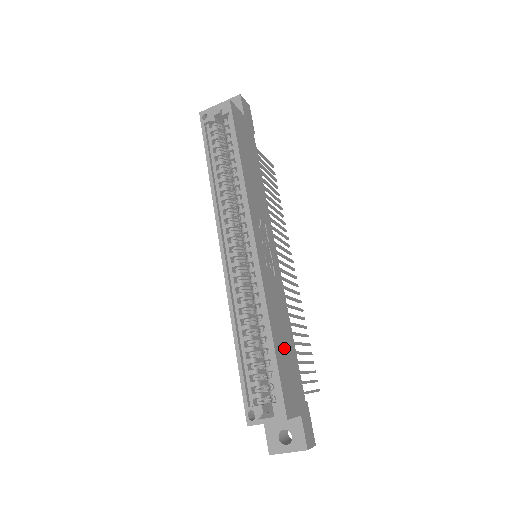
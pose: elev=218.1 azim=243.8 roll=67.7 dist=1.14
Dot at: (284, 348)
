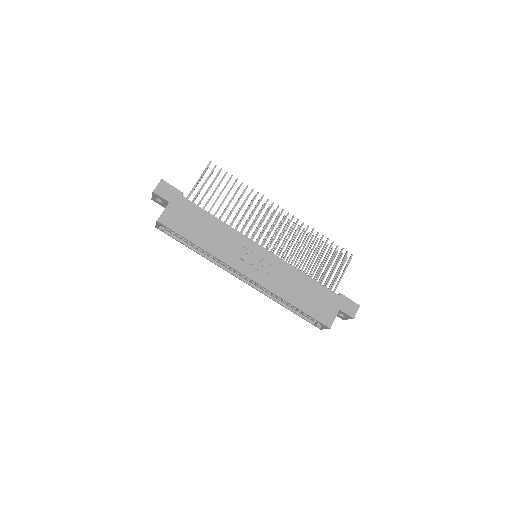
Dot at: (306, 296)
